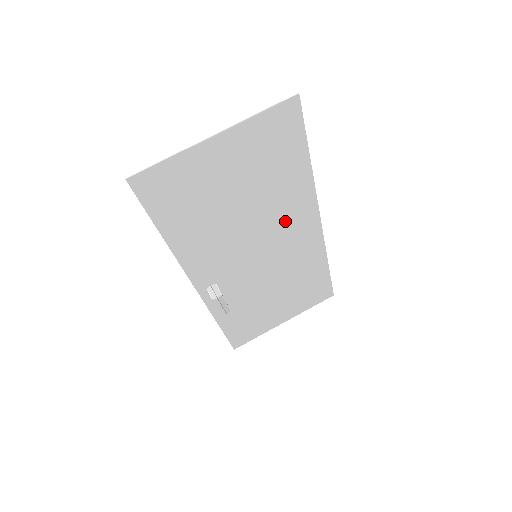
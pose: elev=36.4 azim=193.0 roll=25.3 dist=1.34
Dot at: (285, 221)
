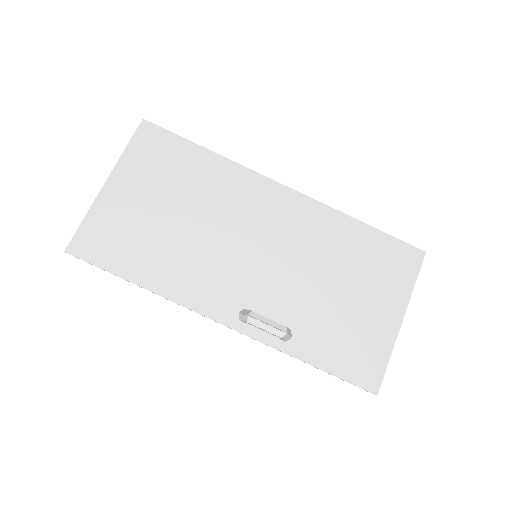
Dot at: (246, 207)
